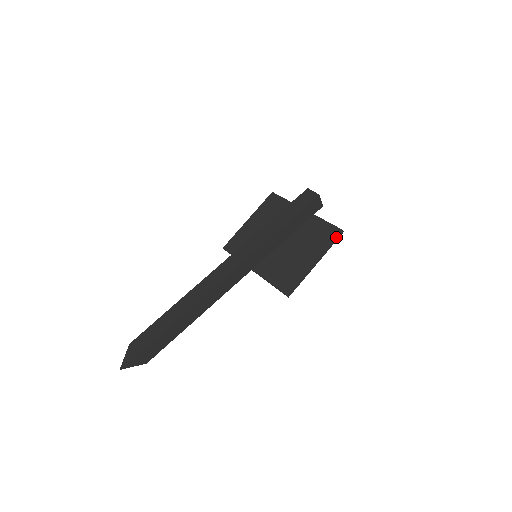
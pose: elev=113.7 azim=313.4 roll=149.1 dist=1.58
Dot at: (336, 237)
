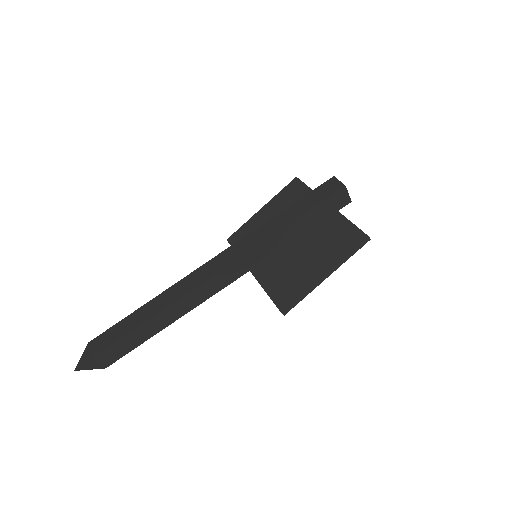
Dot at: (358, 245)
